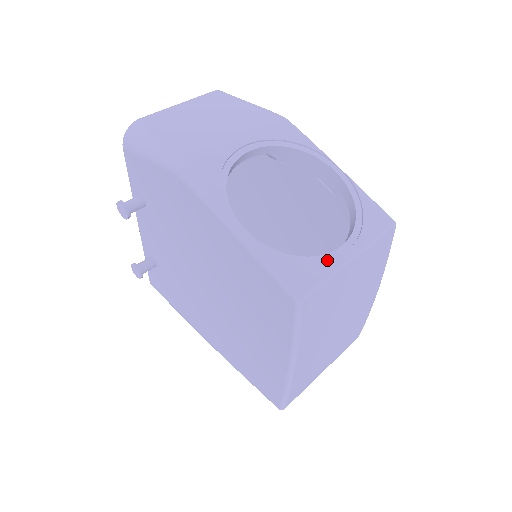
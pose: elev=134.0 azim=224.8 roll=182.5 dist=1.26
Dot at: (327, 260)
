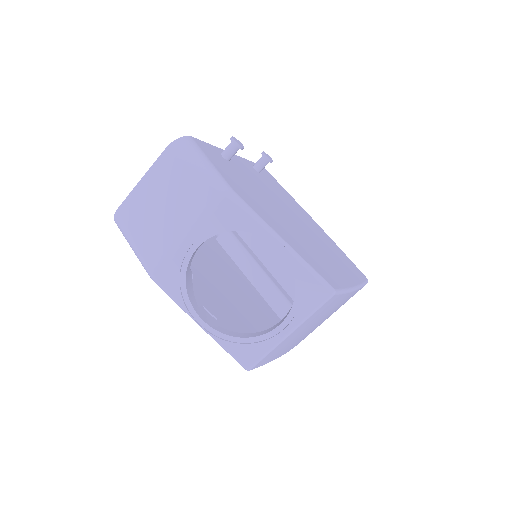
Dot at: (267, 339)
